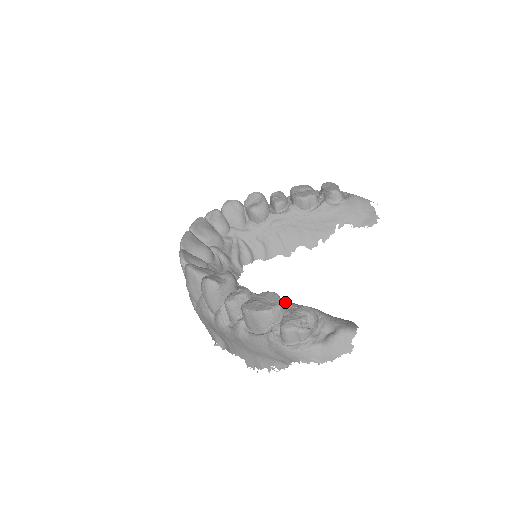
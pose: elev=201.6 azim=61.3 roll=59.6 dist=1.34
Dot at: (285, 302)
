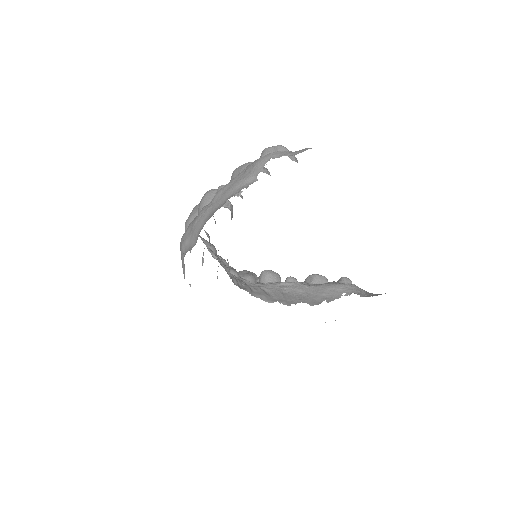
Dot at: occluded
